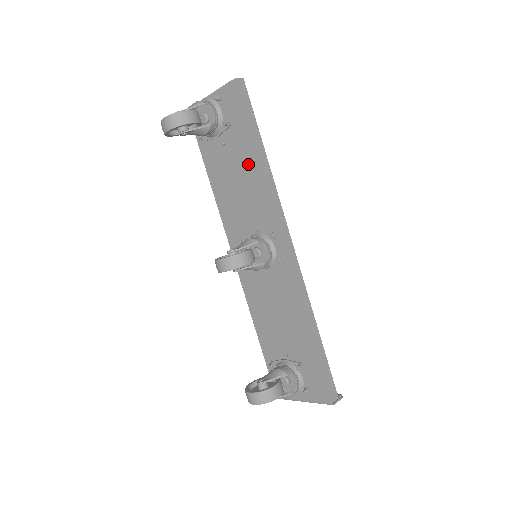
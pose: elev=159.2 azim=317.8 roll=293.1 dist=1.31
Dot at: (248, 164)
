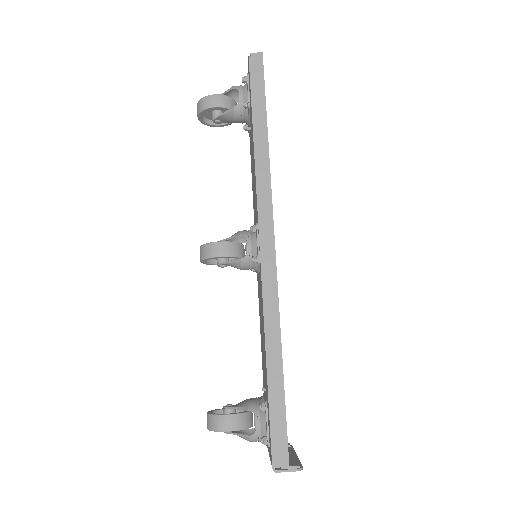
Dot at: occluded
